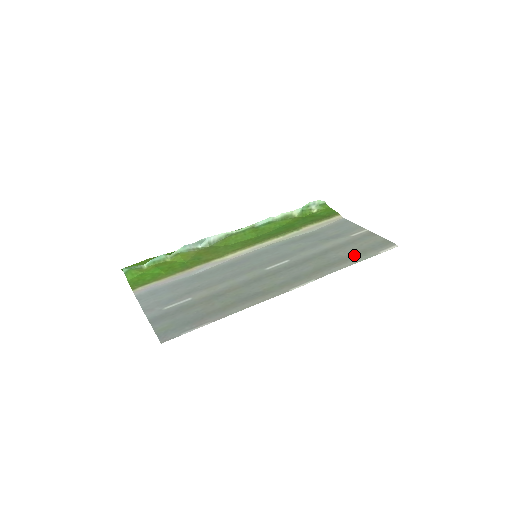
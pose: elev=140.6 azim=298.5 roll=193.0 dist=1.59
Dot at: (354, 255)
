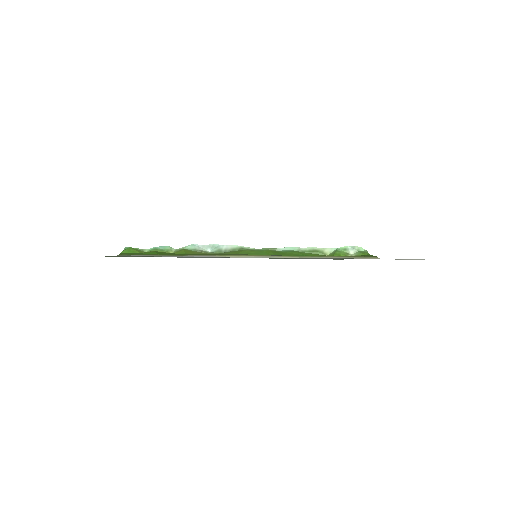
Dot at: occluded
